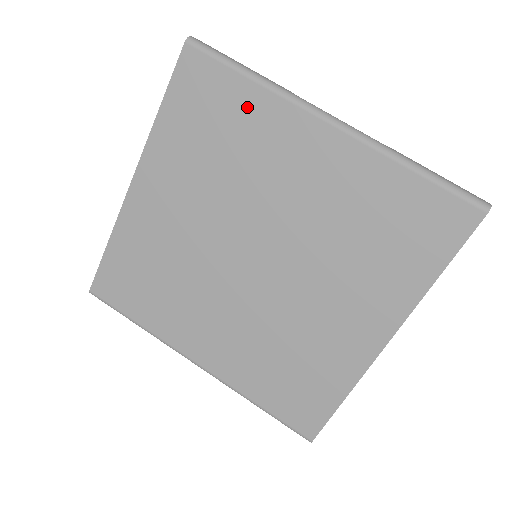
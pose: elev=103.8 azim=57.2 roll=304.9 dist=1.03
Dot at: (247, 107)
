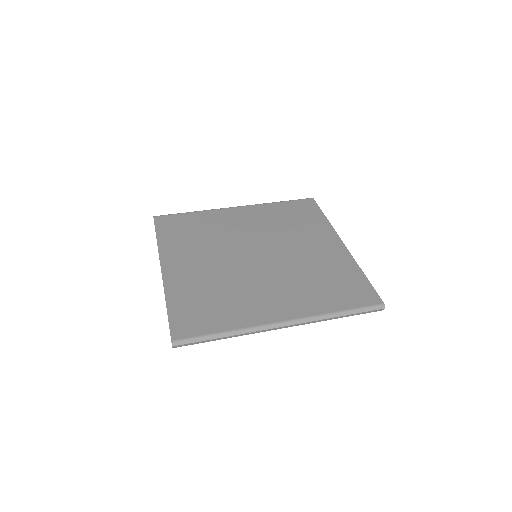
Dot at: (200, 218)
